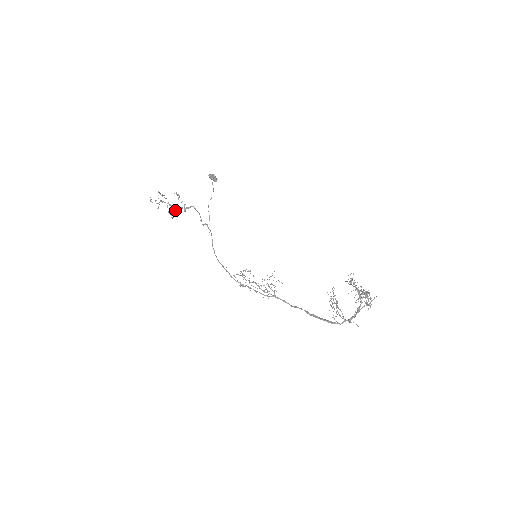
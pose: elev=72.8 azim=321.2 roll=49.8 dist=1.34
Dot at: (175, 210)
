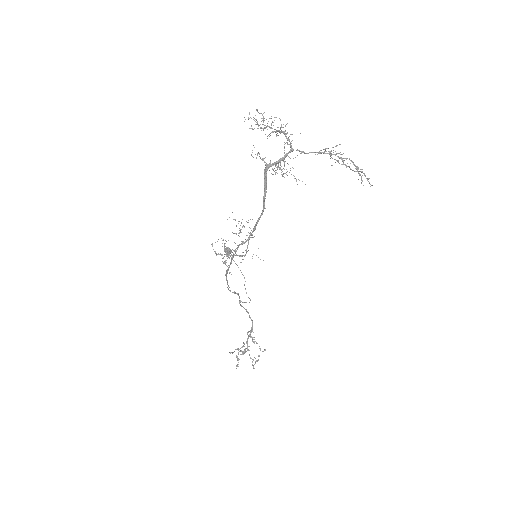
Dot at: (247, 347)
